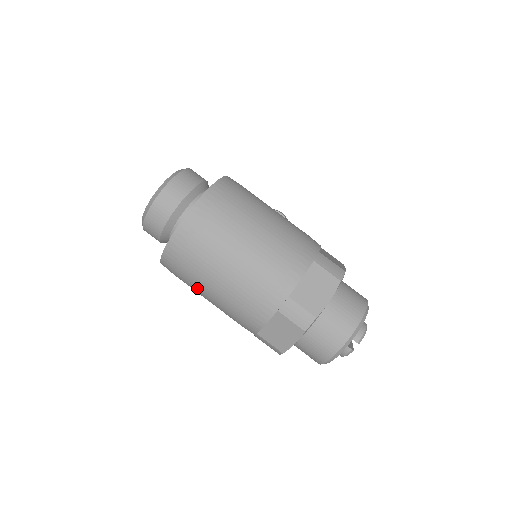
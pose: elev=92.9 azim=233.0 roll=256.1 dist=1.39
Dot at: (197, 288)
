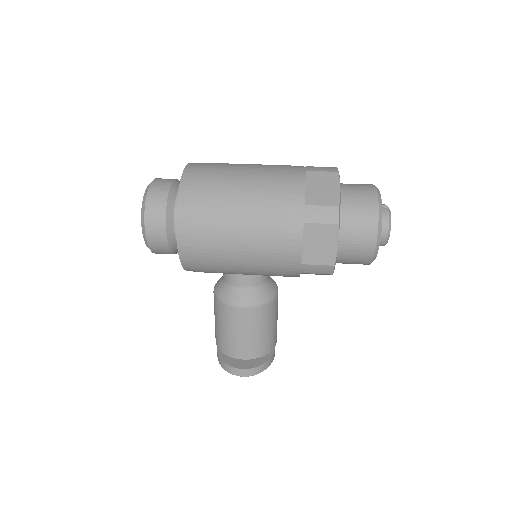
Dot at: (225, 201)
